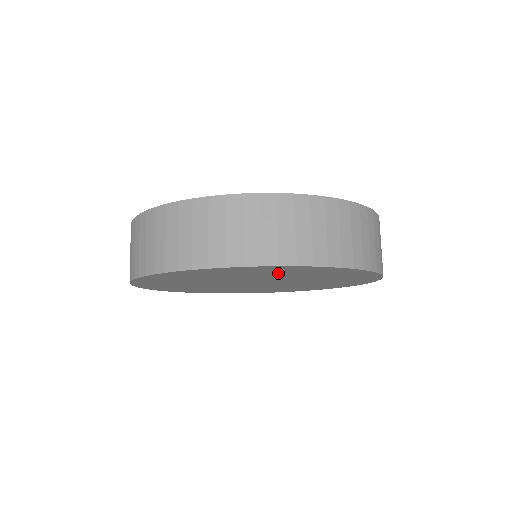
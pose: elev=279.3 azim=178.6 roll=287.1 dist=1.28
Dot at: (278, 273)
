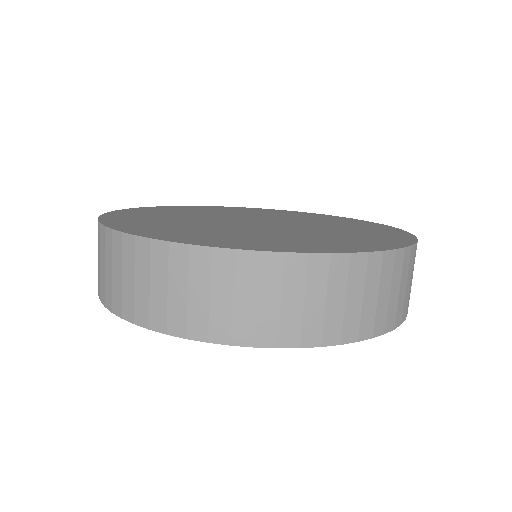
Dot at: occluded
